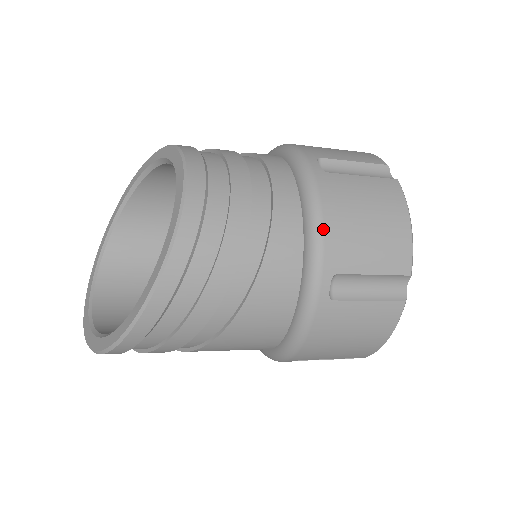
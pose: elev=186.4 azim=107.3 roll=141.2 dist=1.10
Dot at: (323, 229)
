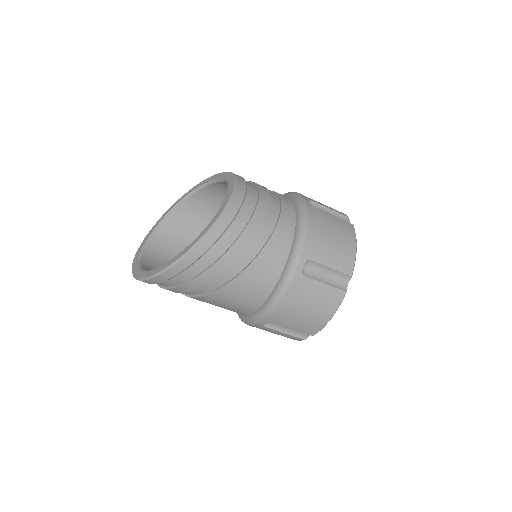
Dot at: (307, 232)
